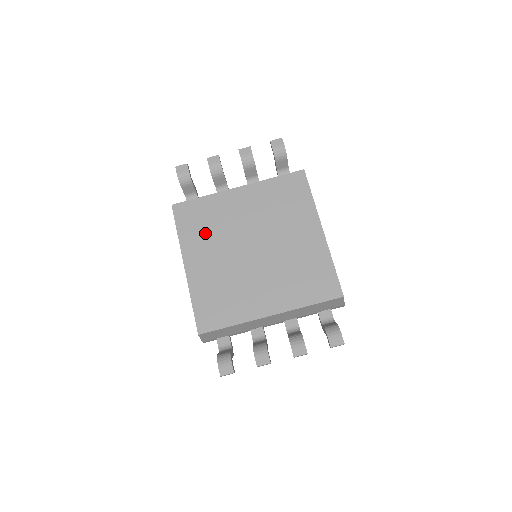
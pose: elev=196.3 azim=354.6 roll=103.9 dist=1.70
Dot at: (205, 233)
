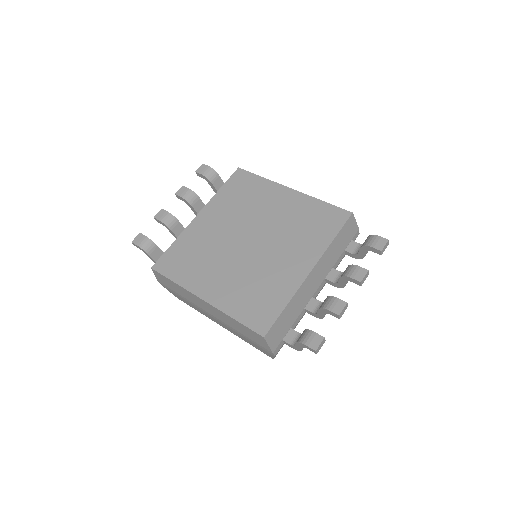
Dot at: (199, 263)
